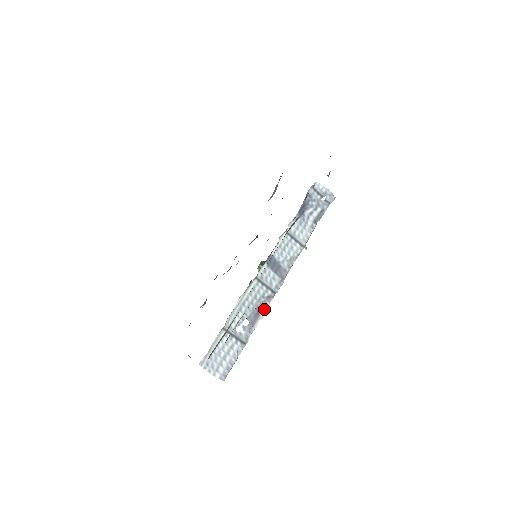
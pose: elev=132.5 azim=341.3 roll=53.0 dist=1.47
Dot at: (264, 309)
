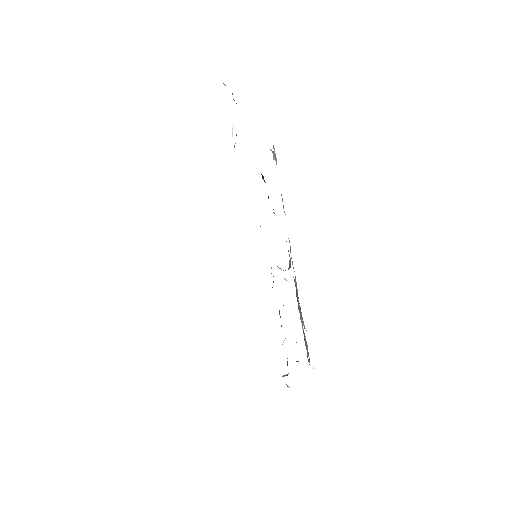
Dot at: (297, 291)
